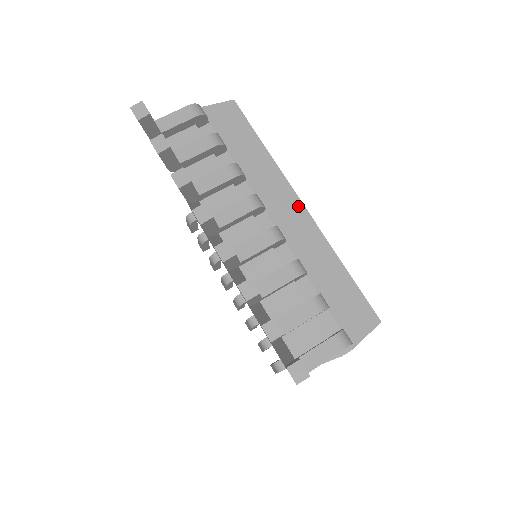
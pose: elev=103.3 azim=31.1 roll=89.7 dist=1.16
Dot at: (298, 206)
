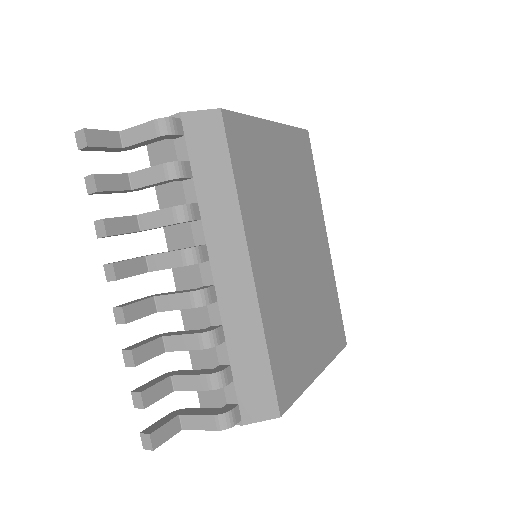
Dot at: (245, 267)
